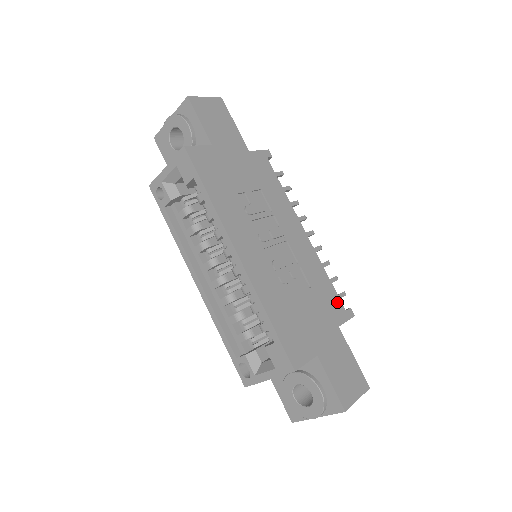
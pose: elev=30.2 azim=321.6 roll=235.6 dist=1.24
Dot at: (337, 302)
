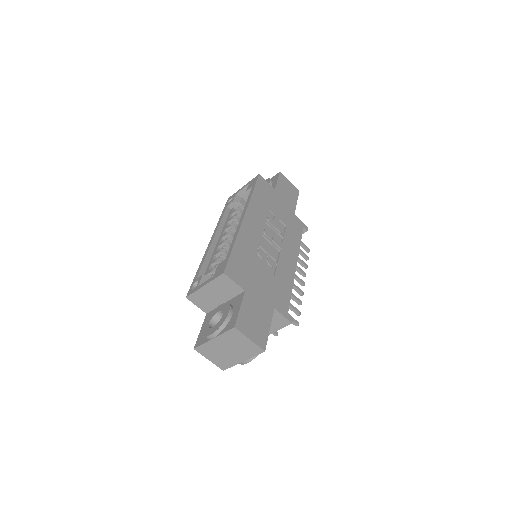
Dot at: (286, 303)
